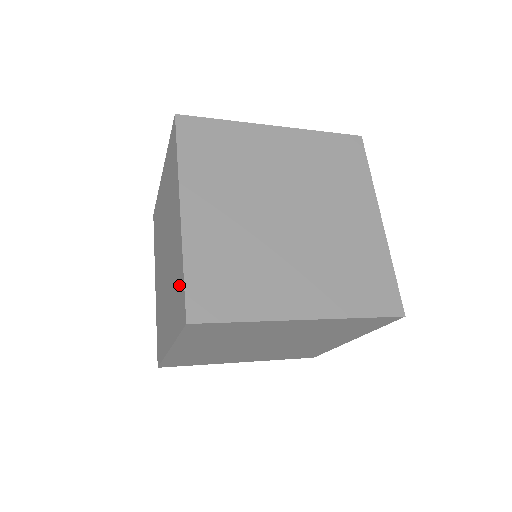
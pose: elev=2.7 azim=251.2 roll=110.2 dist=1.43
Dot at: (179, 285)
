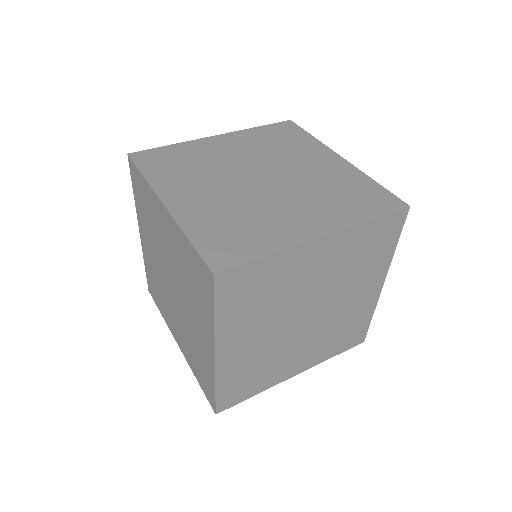
Dot at: (205, 377)
